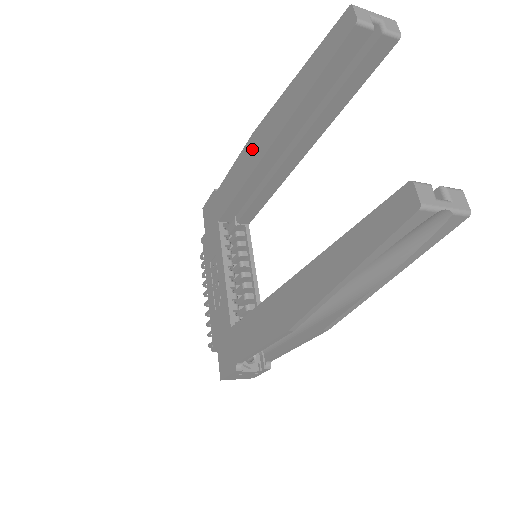
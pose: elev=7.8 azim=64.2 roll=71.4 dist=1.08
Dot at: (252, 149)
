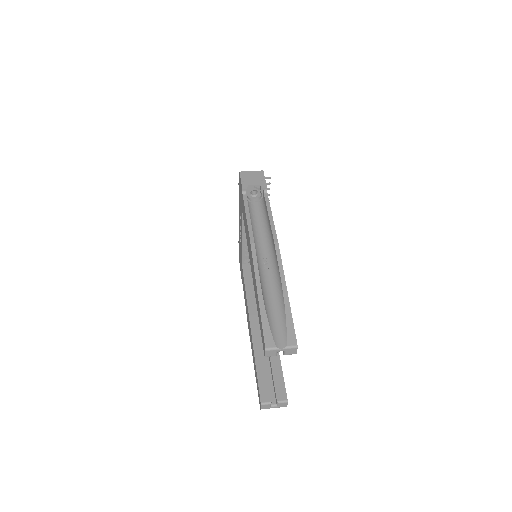
Dot at: (249, 247)
